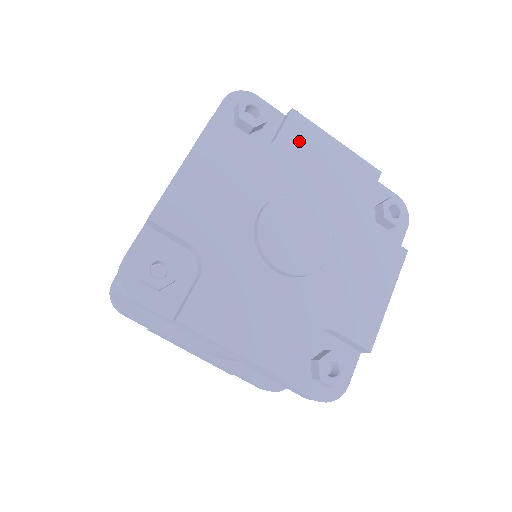
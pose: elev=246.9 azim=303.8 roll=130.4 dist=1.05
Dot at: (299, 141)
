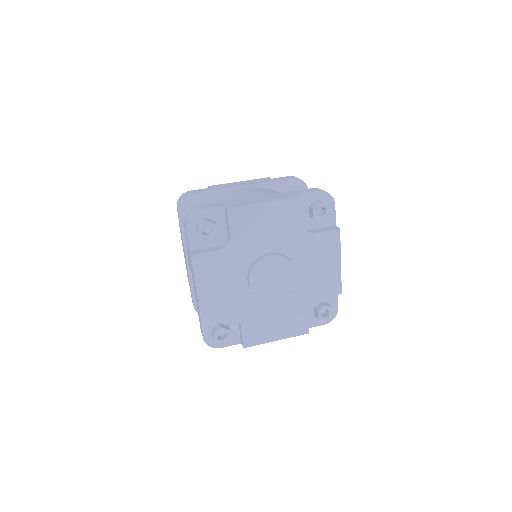
Dot at: (324, 244)
